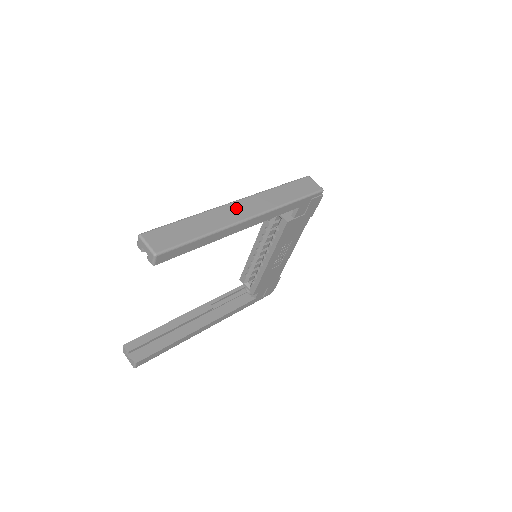
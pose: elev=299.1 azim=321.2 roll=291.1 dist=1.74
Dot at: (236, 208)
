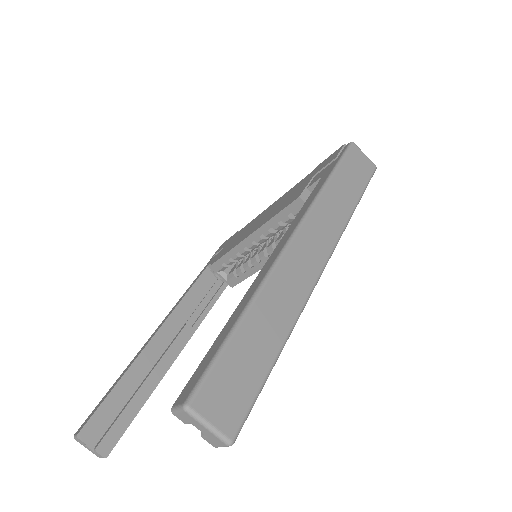
Dot at: (299, 257)
